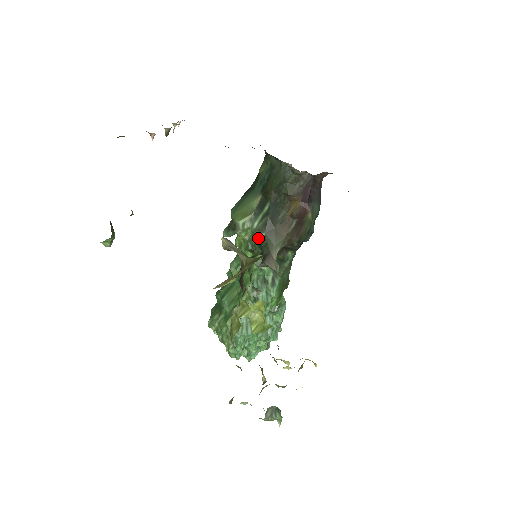
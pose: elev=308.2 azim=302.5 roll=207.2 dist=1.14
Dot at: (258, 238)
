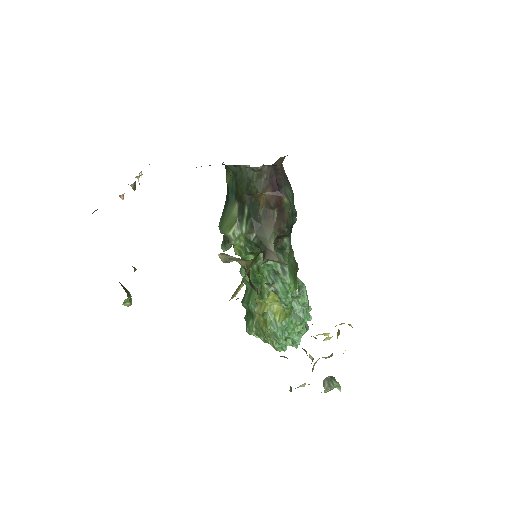
Dot at: (251, 240)
